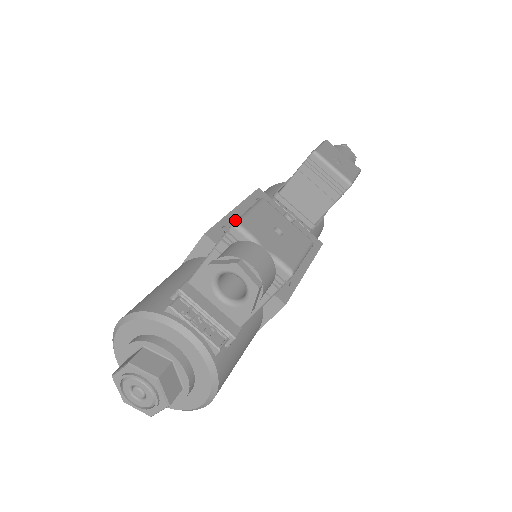
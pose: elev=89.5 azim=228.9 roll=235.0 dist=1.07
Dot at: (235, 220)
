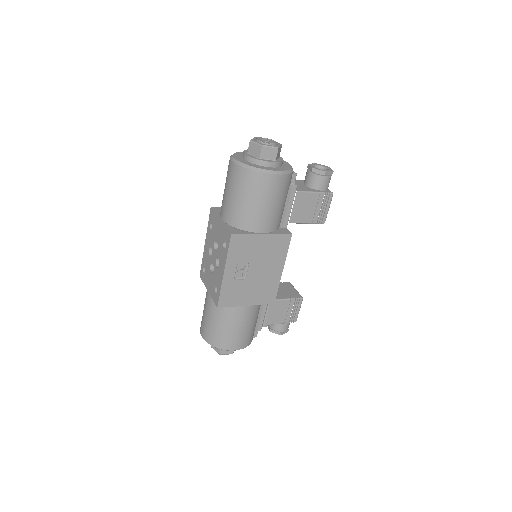
Dot at: occluded
